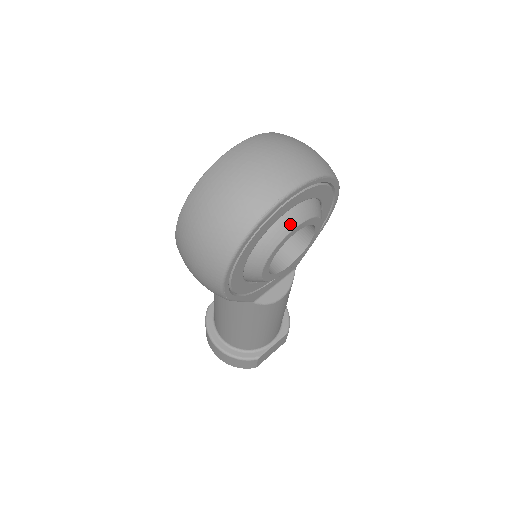
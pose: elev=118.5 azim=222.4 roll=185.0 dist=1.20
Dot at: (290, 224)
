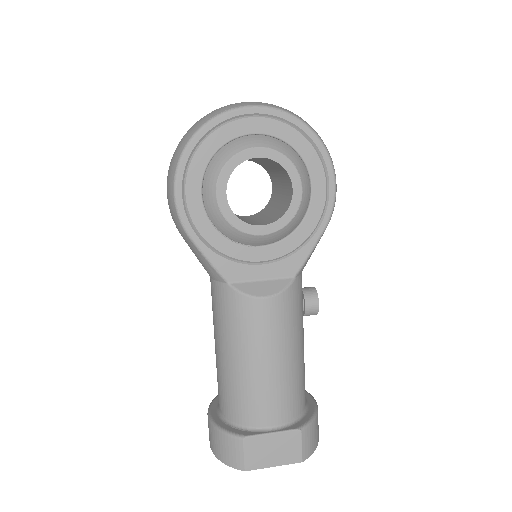
Dot at: (249, 143)
